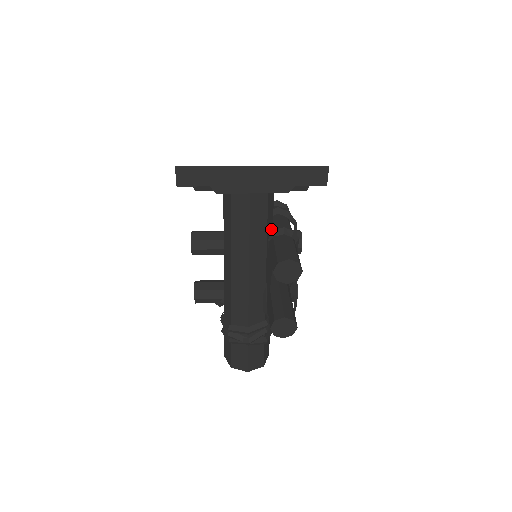
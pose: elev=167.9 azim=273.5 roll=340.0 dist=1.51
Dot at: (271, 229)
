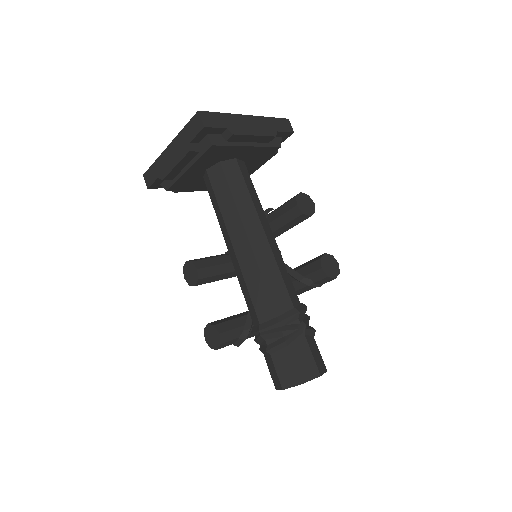
Dot at: occluded
